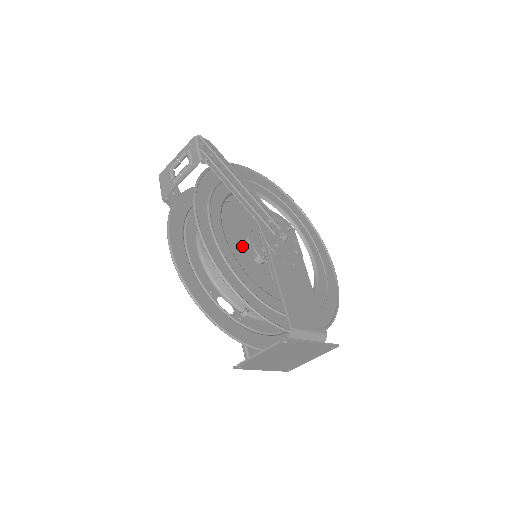
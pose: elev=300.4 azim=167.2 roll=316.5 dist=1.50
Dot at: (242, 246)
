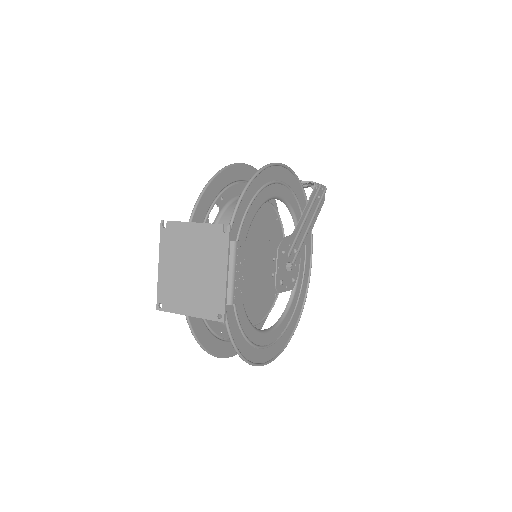
Dot at: (261, 238)
